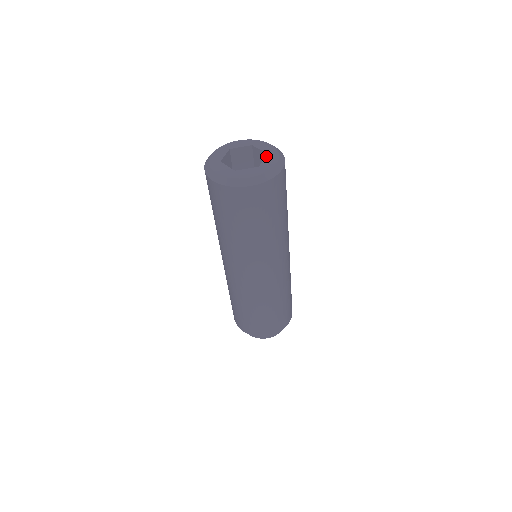
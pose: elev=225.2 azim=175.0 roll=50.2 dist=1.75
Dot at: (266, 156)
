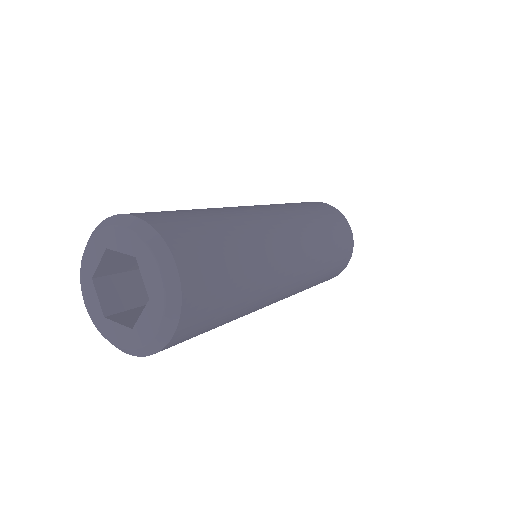
Dot at: (139, 266)
